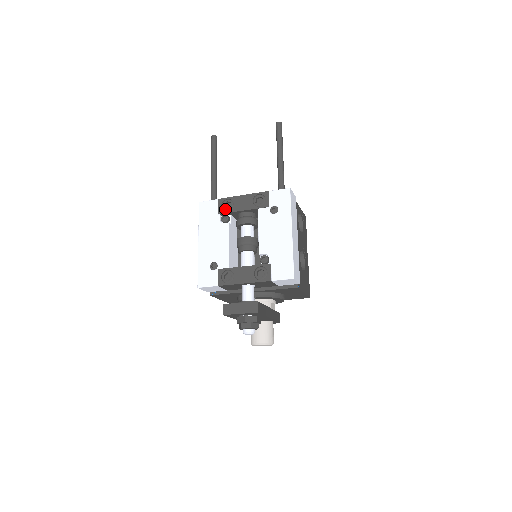
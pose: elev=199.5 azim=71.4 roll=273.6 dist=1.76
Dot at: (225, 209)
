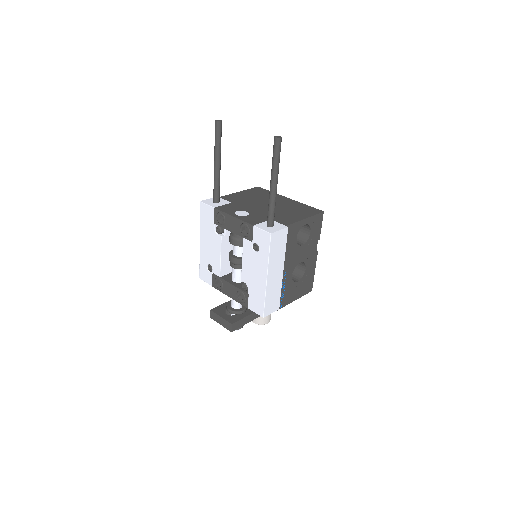
Dot at: (219, 222)
